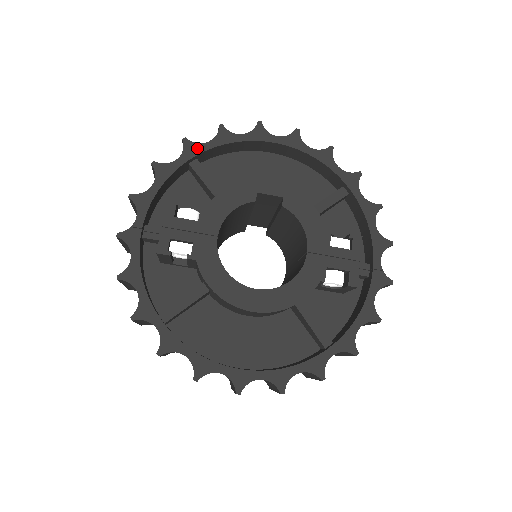
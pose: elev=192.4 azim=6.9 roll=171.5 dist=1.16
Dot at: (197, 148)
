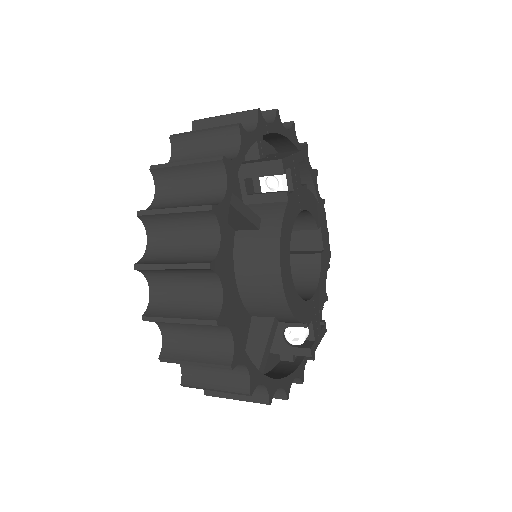
Dot at: (307, 158)
